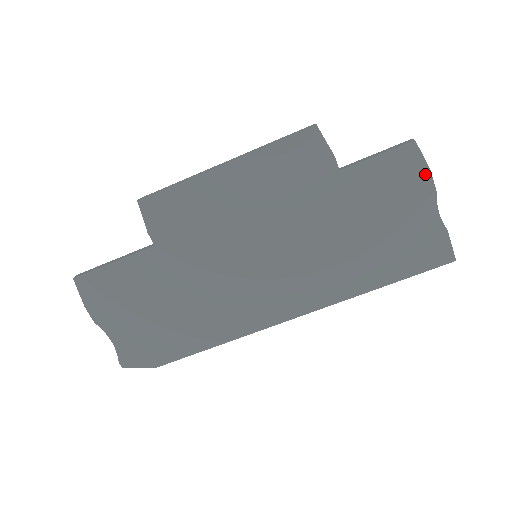
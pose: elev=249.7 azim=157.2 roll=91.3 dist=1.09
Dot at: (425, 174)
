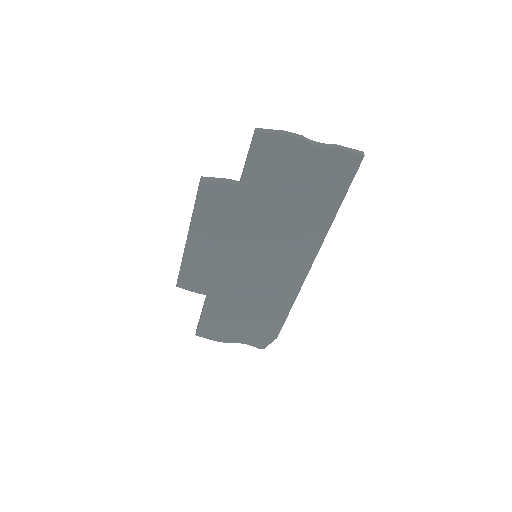
Dot at: (284, 139)
